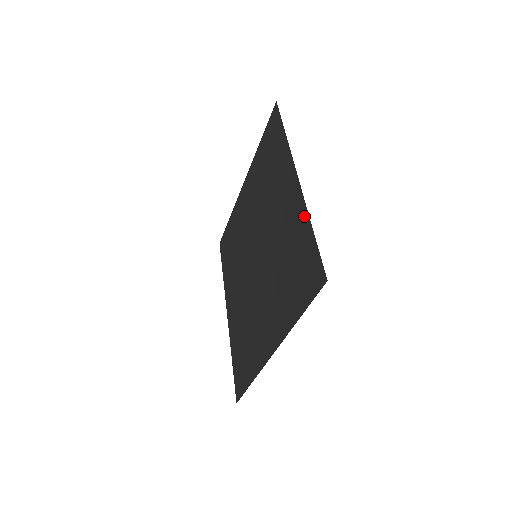
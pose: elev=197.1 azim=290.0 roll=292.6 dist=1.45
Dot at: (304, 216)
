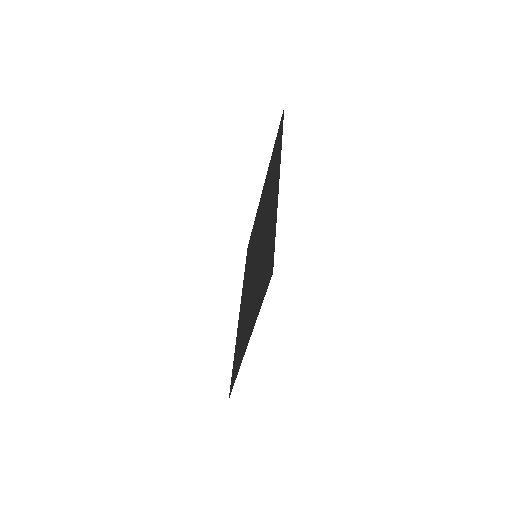
Dot at: (275, 213)
